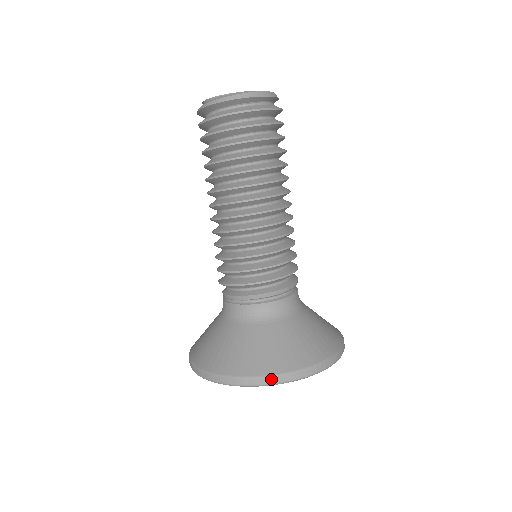
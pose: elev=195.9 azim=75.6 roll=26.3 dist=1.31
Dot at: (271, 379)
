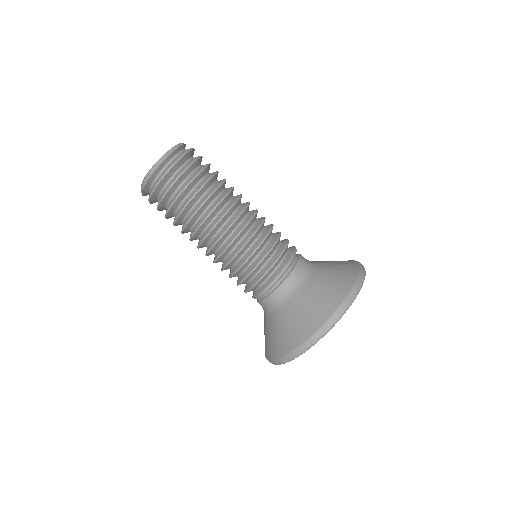
Dot at: (290, 355)
